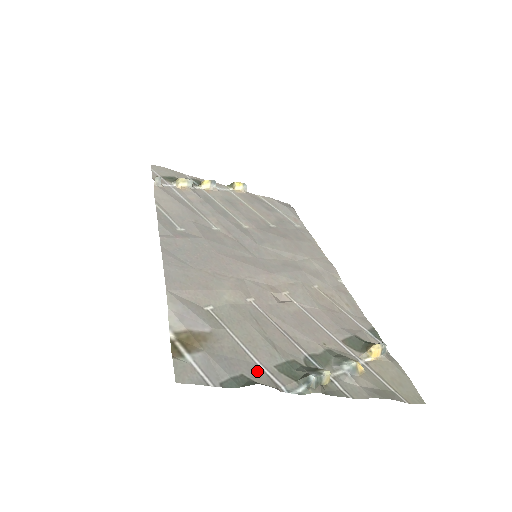
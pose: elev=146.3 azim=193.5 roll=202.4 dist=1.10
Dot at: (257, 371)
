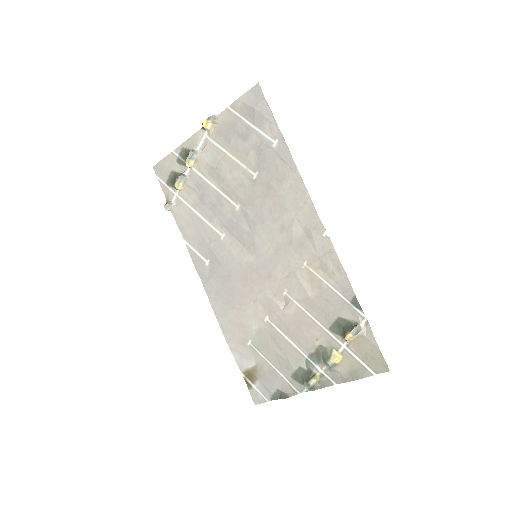
Dot at: (284, 384)
